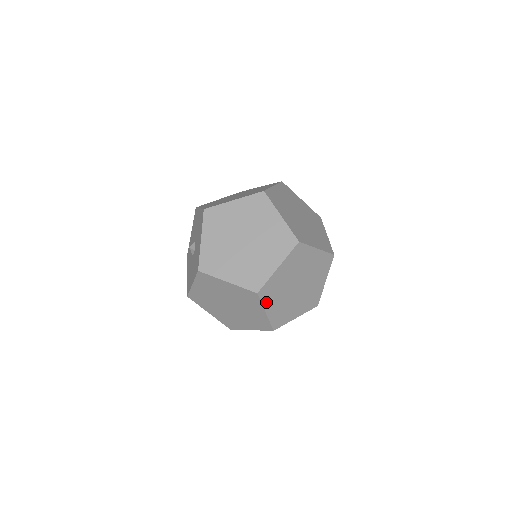
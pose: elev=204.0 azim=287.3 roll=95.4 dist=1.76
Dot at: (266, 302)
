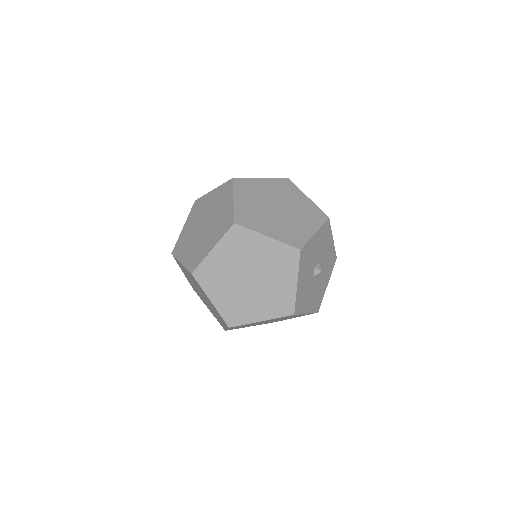
Dot at: (243, 327)
